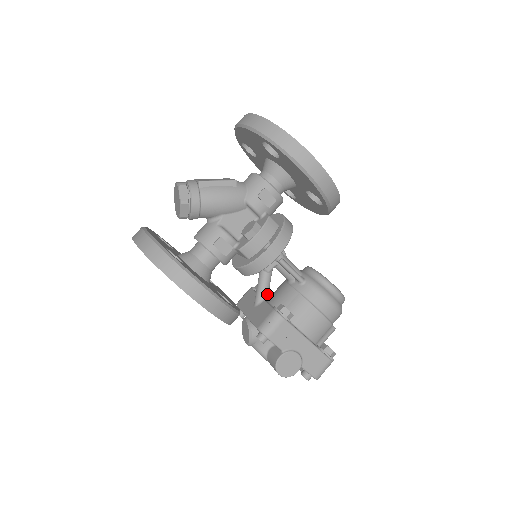
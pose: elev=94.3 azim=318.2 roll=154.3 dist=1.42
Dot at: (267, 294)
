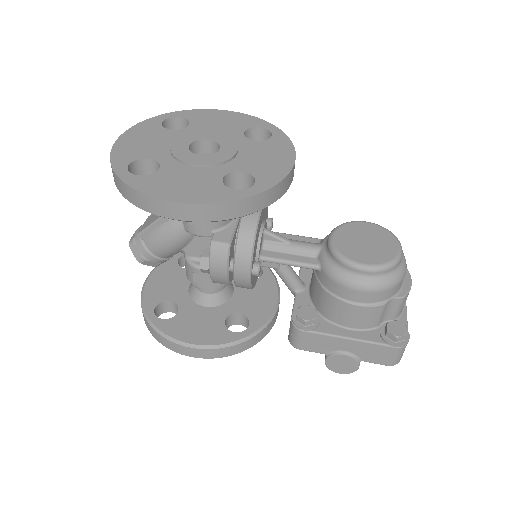
Dot at: (296, 285)
